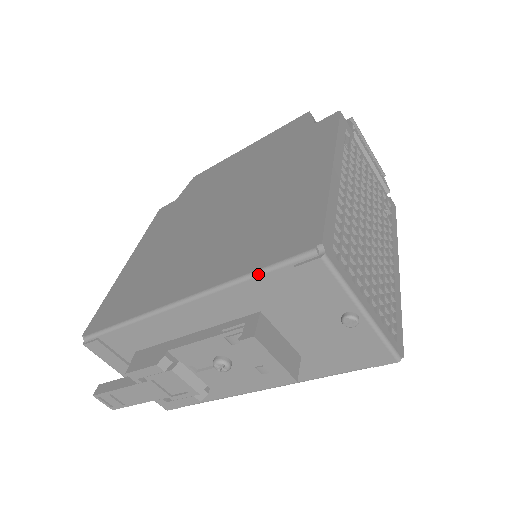
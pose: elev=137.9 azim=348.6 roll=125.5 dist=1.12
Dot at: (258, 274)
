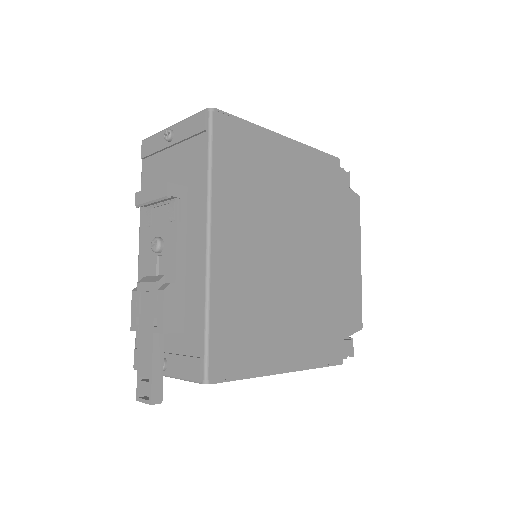
Dot at: (141, 184)
